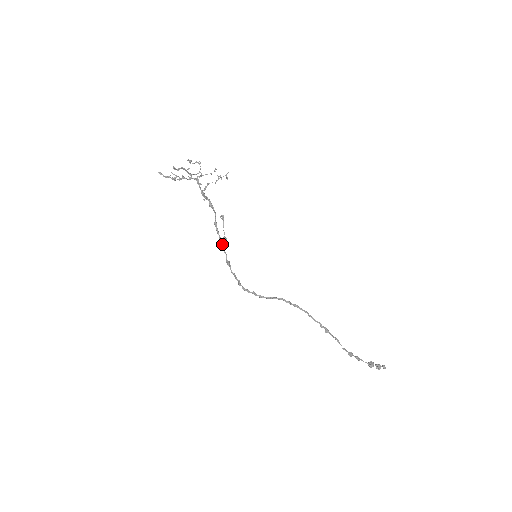
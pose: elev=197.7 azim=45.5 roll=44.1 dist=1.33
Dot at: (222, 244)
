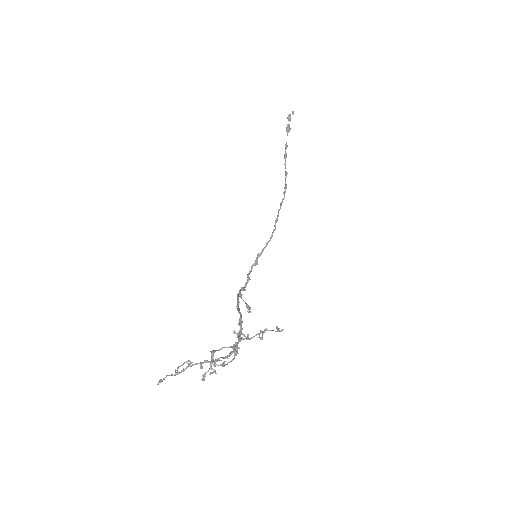
Dot at: occluded
